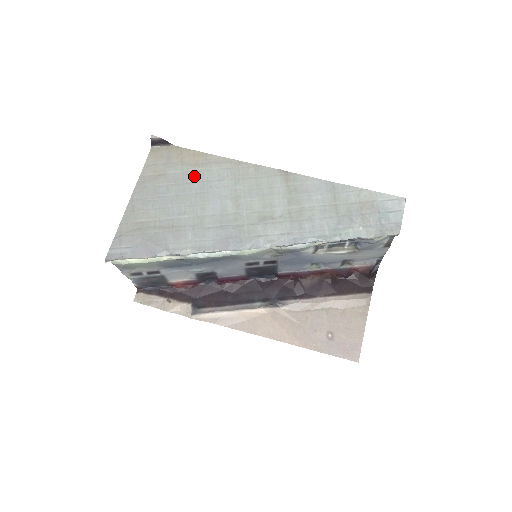
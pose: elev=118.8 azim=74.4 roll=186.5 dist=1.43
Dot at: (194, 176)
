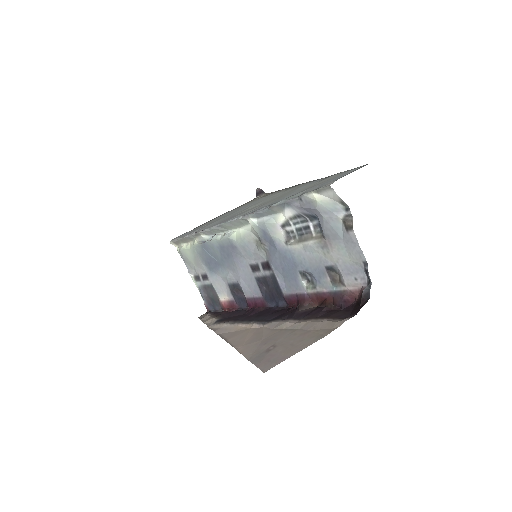
Dot at: occluded
